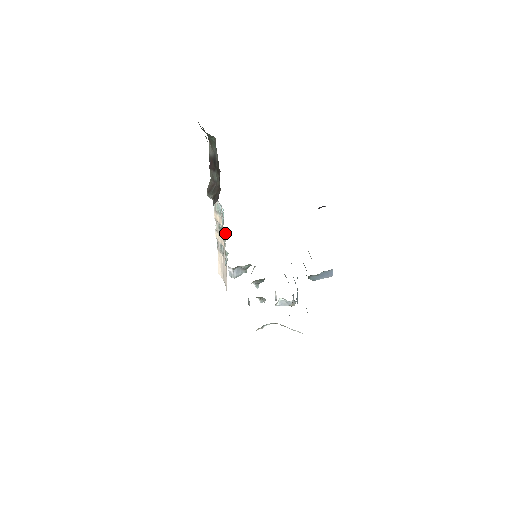
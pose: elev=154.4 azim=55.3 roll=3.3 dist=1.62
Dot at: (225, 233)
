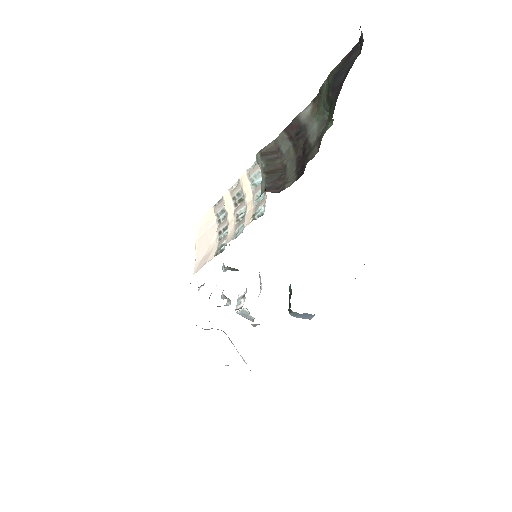
Dot at: (245, 214)
